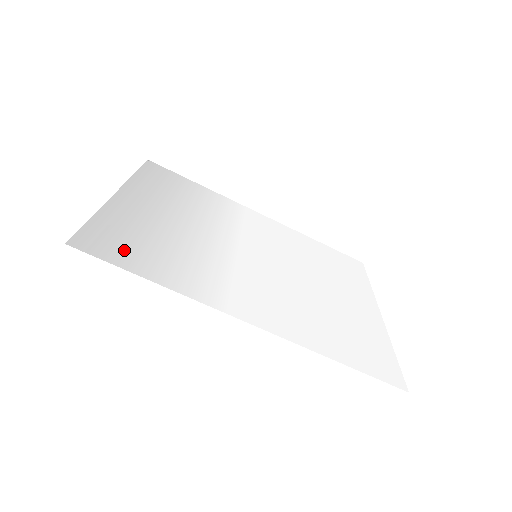
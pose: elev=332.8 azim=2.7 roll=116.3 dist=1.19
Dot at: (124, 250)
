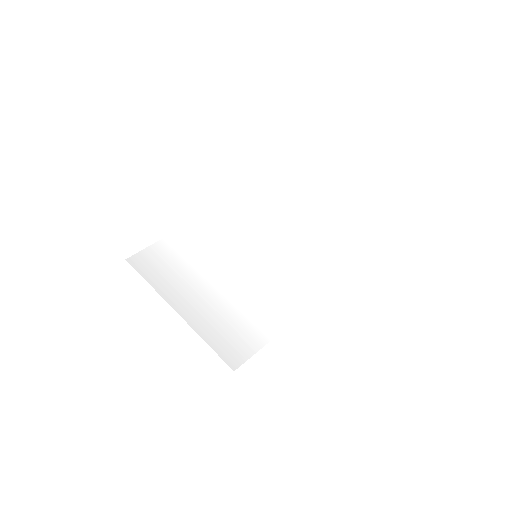
Dot at: (243, 340)
